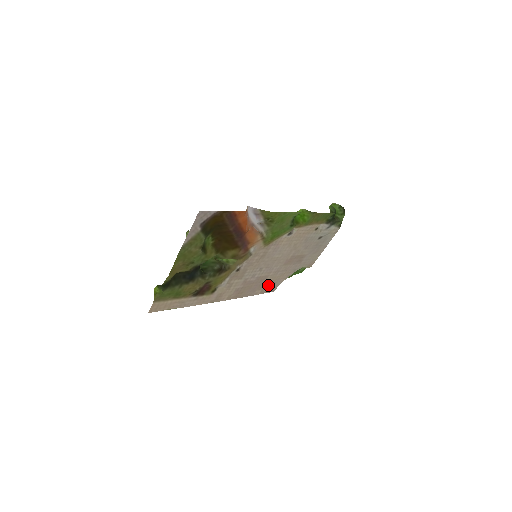
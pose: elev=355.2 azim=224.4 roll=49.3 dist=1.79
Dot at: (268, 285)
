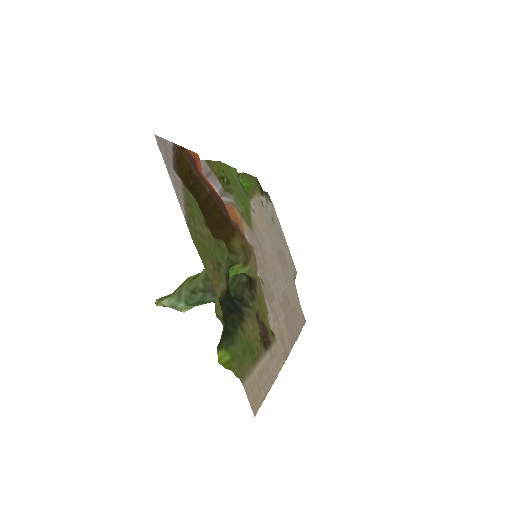
Dot at: (296, 310)
